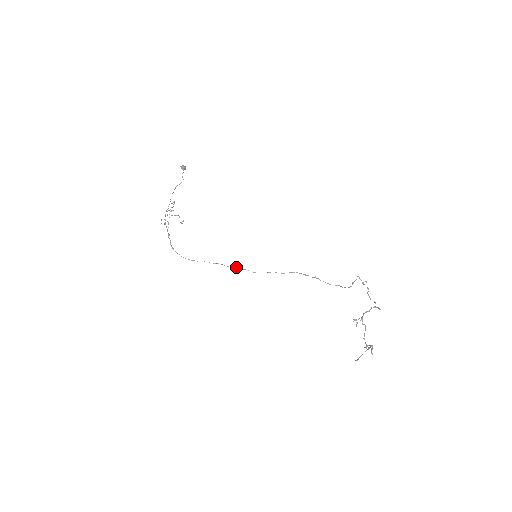
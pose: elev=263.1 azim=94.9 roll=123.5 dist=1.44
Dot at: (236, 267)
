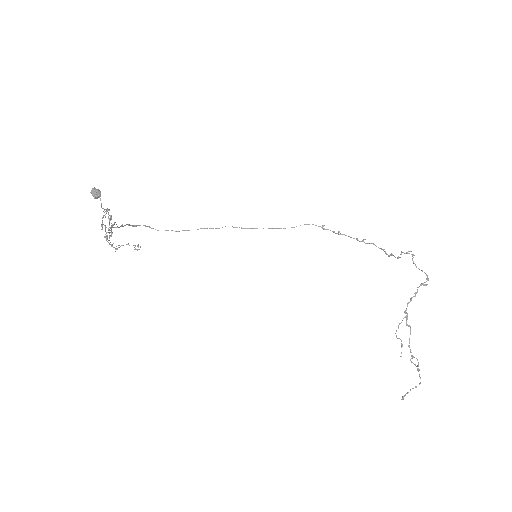
Dot at: occluded
